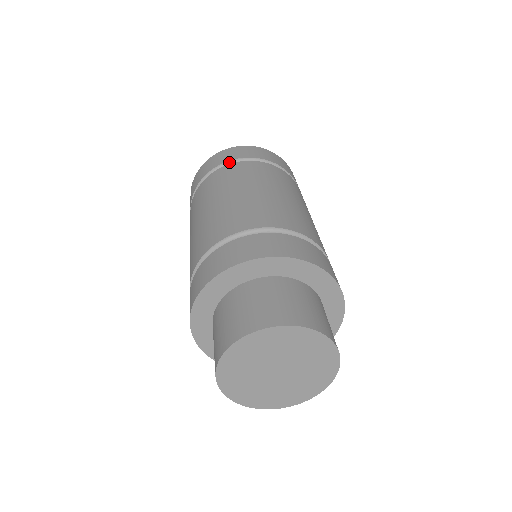
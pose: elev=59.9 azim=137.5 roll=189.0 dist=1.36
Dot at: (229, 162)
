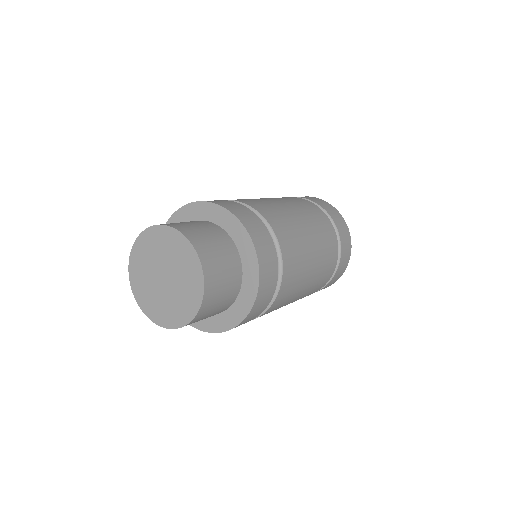
Dot at: occluded
